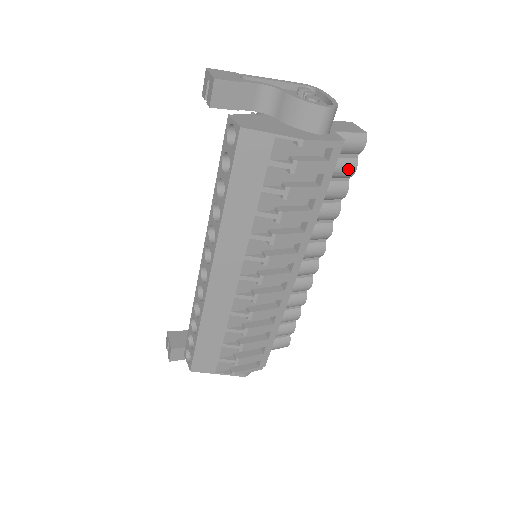
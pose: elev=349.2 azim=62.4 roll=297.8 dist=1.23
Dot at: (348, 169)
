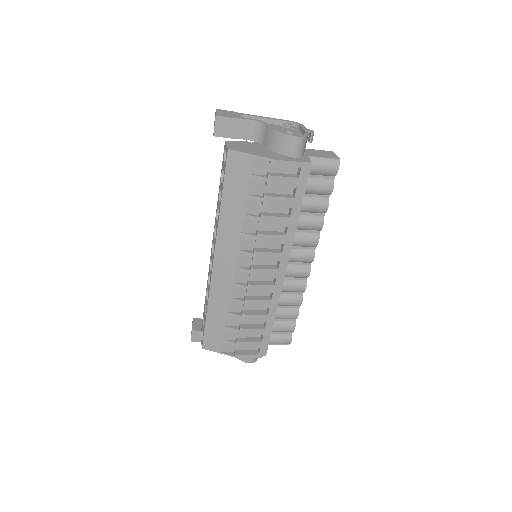
Dot at: (325, 188)
